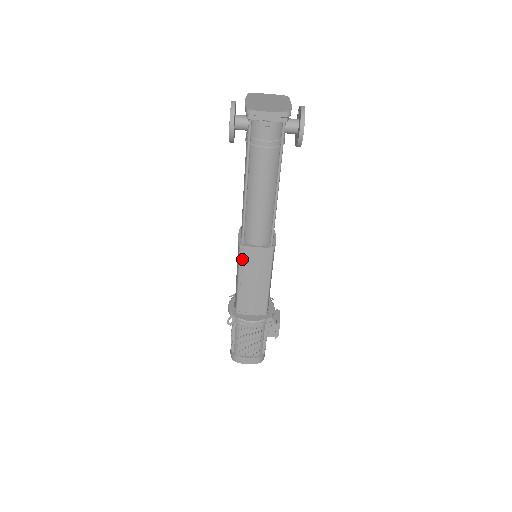
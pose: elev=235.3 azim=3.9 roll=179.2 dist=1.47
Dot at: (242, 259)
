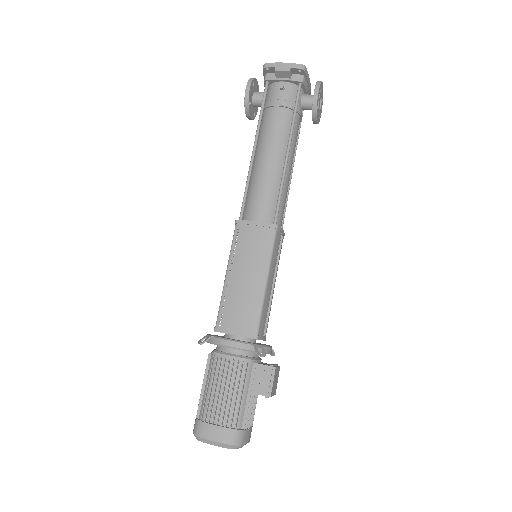
Dot at: (236, 240)
